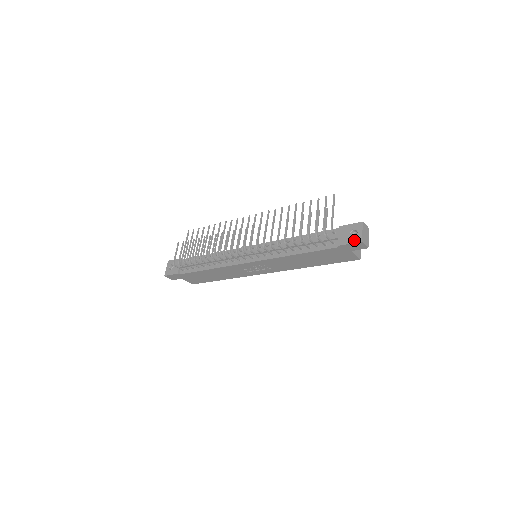
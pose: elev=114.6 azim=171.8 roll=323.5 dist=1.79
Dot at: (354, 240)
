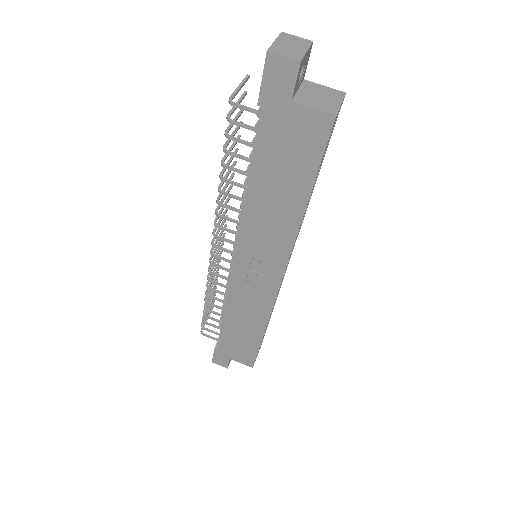
Dot at: (265, 66)
